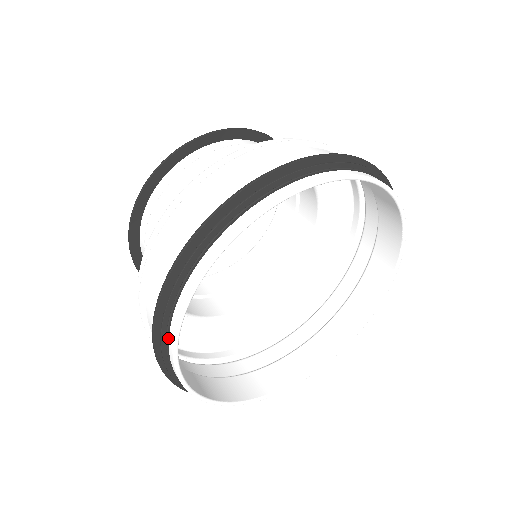
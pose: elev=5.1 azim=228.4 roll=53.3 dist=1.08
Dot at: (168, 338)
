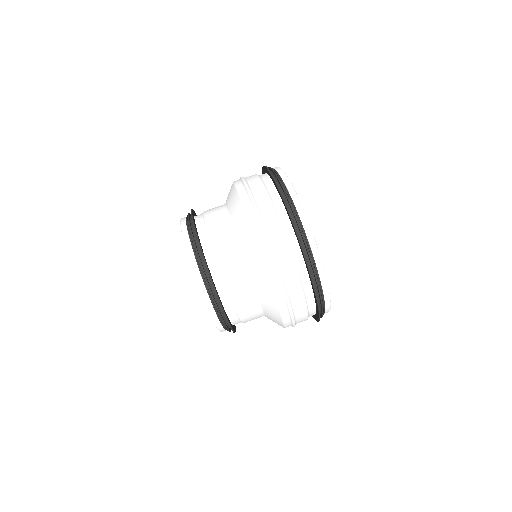
Dot at: (290, 199)
